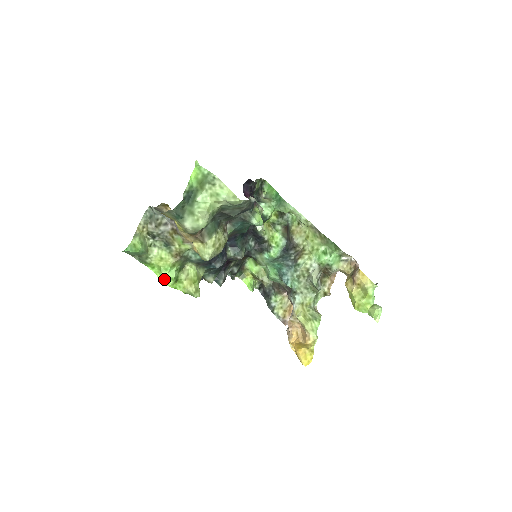
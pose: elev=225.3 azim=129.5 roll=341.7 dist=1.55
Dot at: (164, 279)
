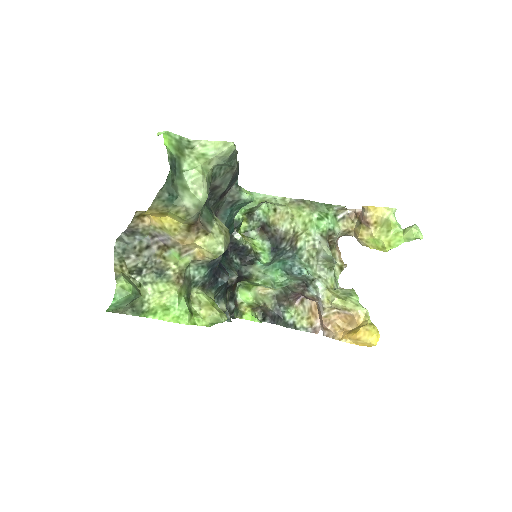
Dot at: (176, 318)
